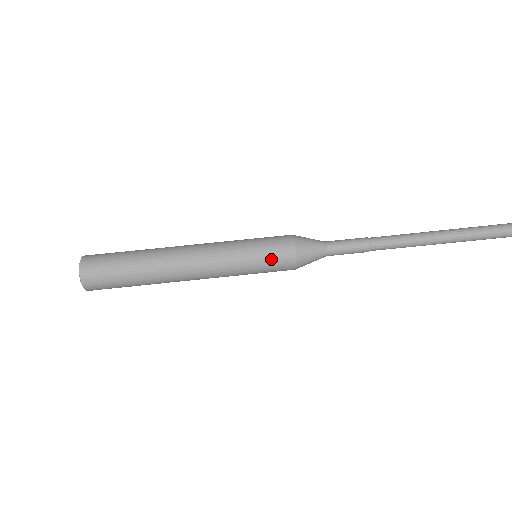
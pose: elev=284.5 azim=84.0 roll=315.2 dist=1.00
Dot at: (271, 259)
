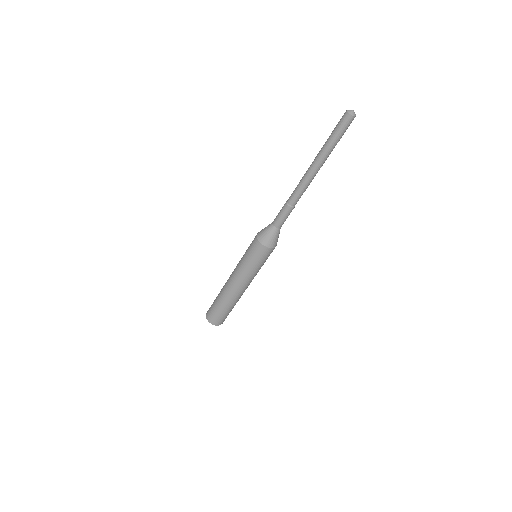
Dot at: (255, 255)
